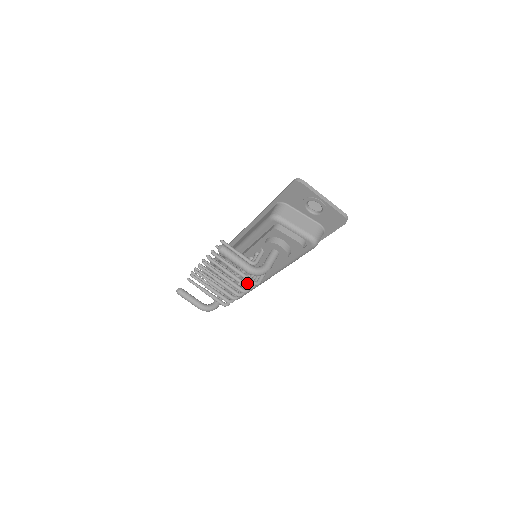
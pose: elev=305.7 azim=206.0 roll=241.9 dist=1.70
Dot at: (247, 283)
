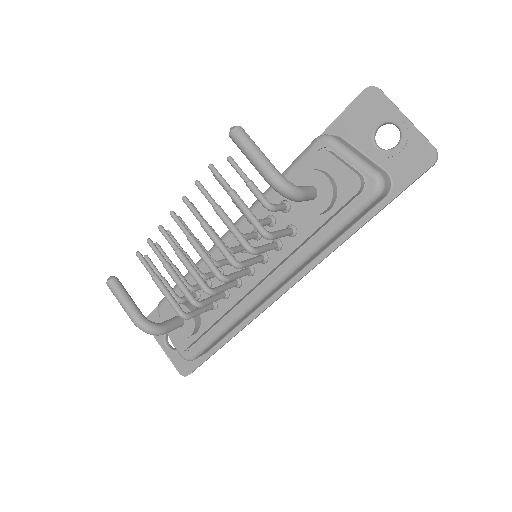
Dot at: (237, 271)
